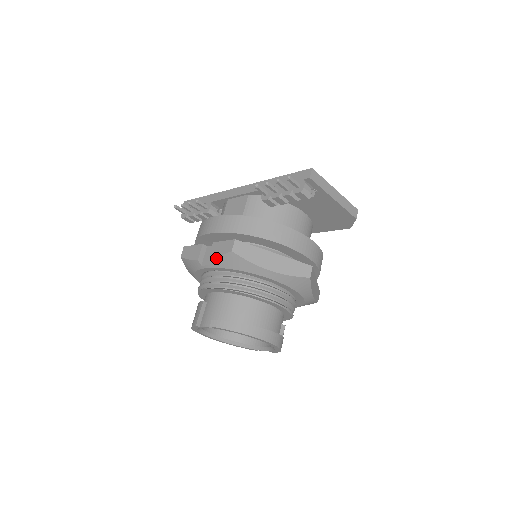
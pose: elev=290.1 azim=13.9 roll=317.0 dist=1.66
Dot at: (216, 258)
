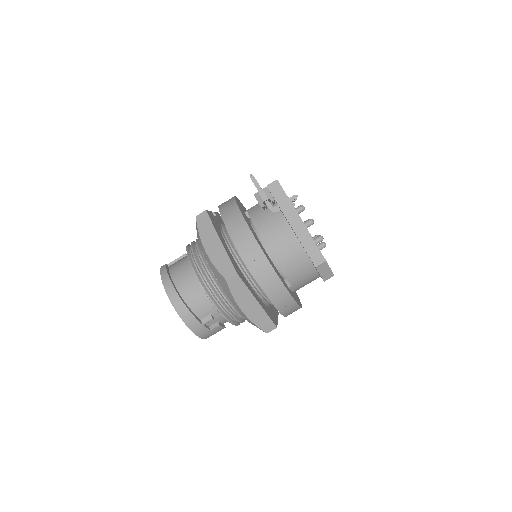
Dot at: occluded
